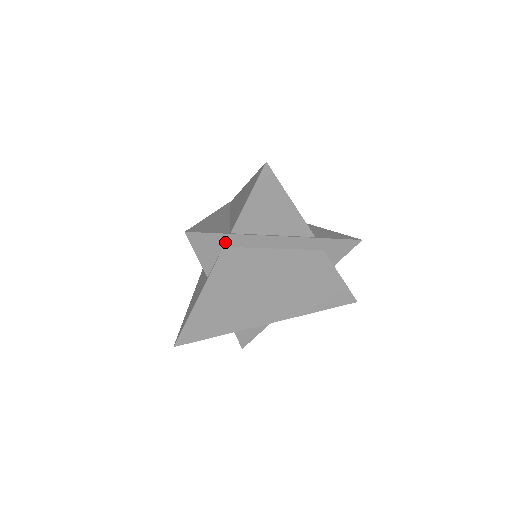
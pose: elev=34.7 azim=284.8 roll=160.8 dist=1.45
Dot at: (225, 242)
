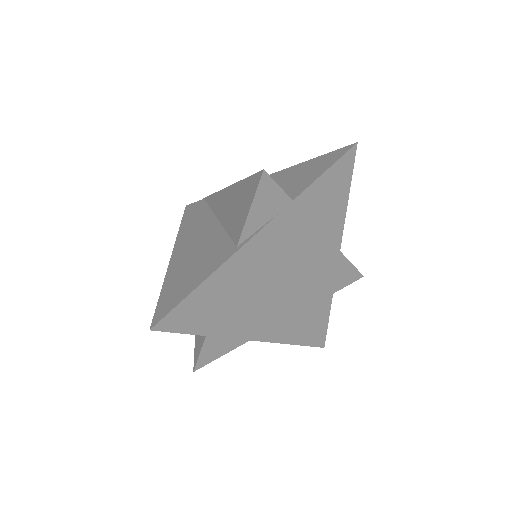
Dot at: (283, 209)
